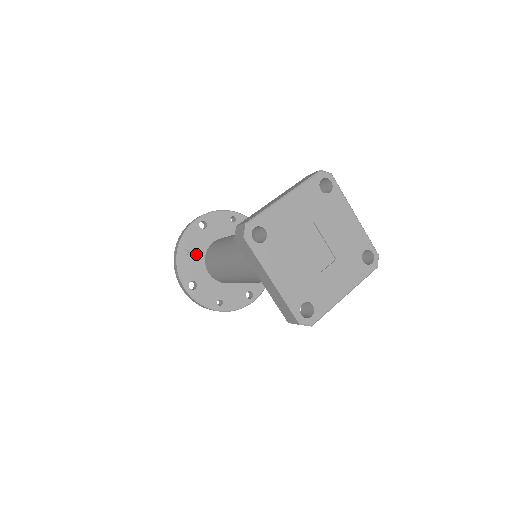
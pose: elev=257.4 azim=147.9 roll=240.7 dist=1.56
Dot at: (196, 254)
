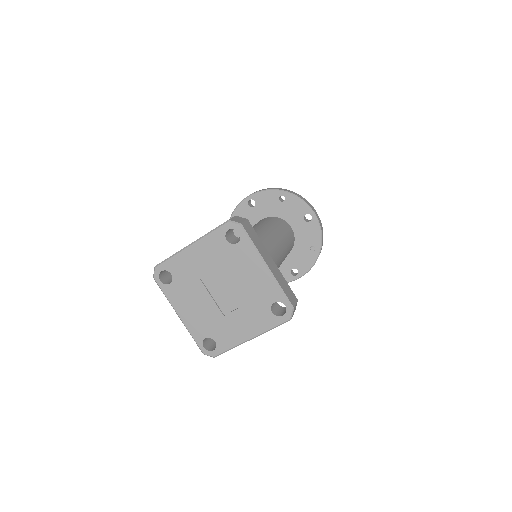
Dot at: occluded
